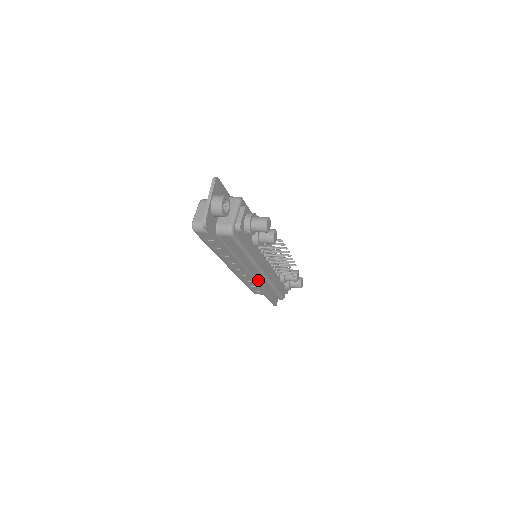
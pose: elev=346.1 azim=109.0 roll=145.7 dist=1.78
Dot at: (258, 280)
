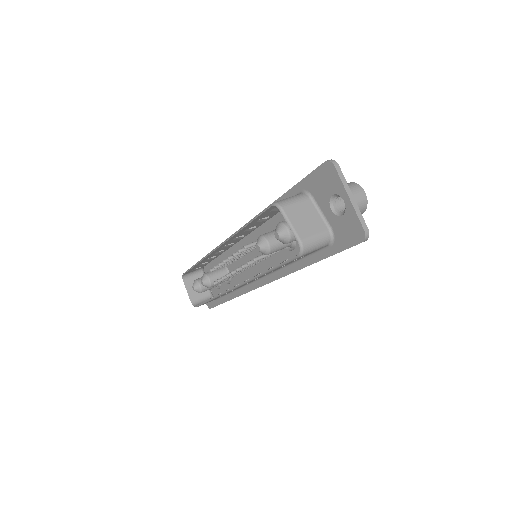
Dot at: occluded
